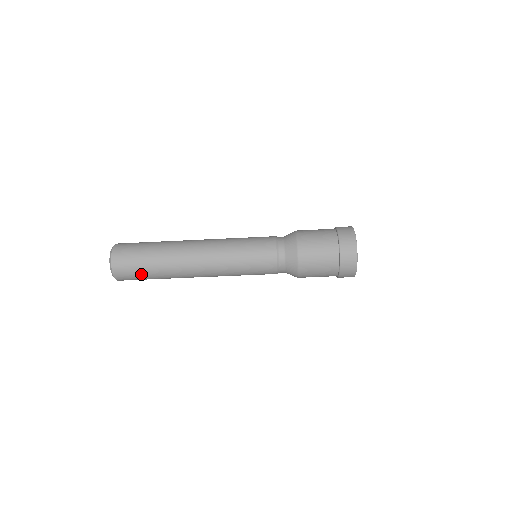
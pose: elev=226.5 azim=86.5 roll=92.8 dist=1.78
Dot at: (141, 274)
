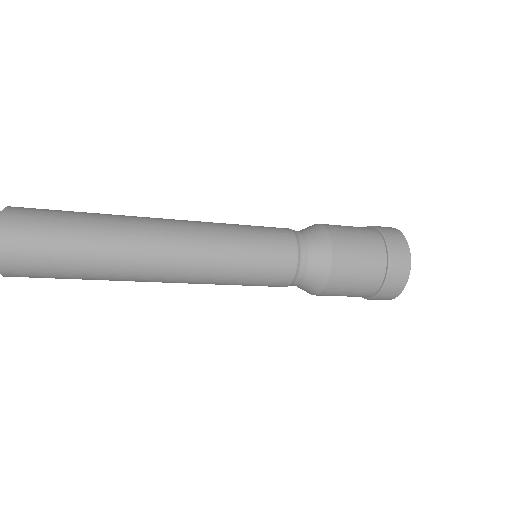
Dot at: (57, 271)
